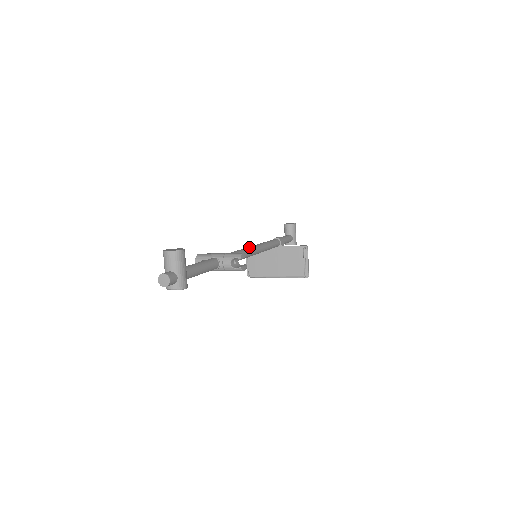
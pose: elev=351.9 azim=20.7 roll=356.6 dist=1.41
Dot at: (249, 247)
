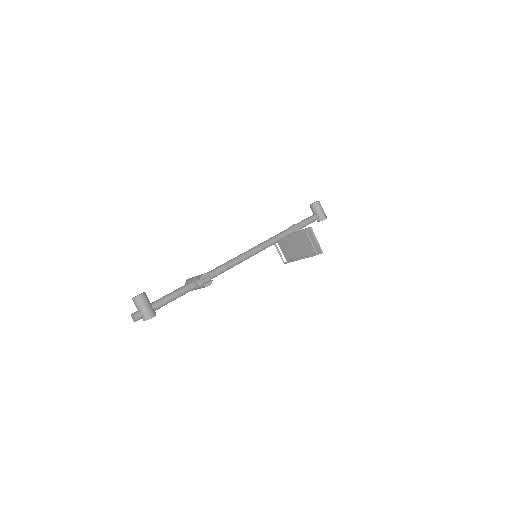
Dot at: (241, 254)
